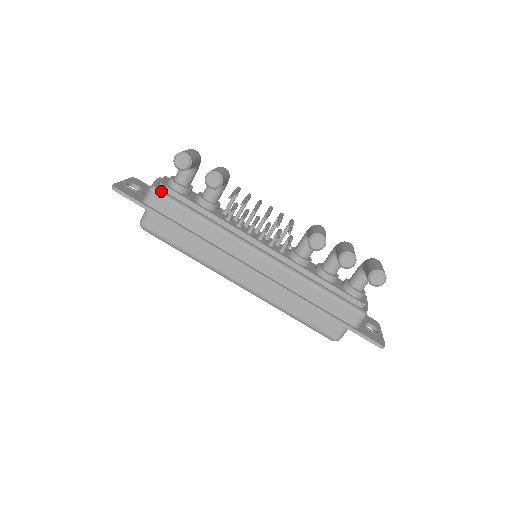
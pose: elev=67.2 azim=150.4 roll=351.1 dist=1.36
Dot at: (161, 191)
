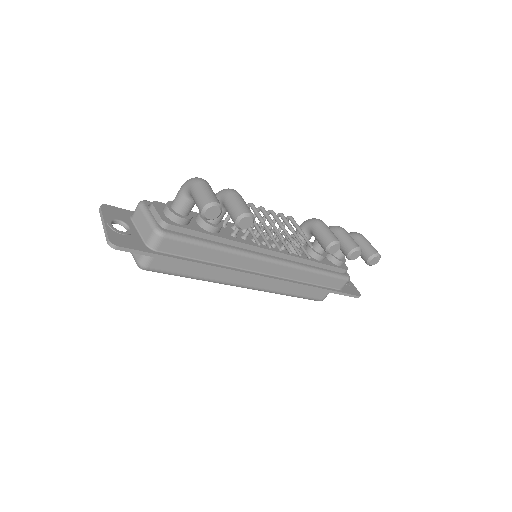
Dot at: (169, 233)
